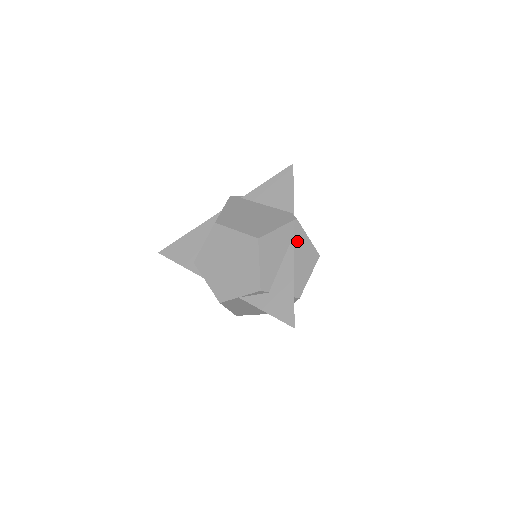
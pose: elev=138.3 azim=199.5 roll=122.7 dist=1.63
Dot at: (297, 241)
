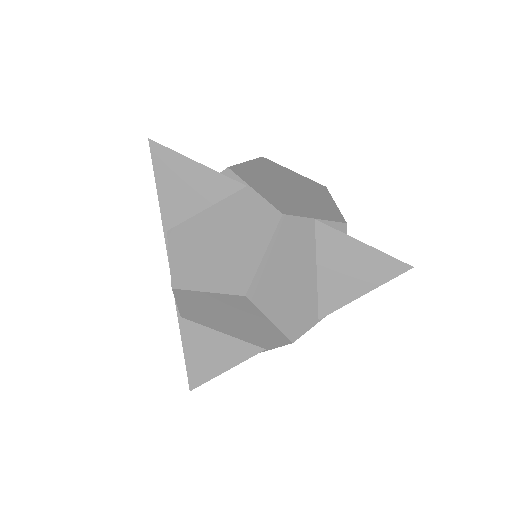
Dot at: occluded
